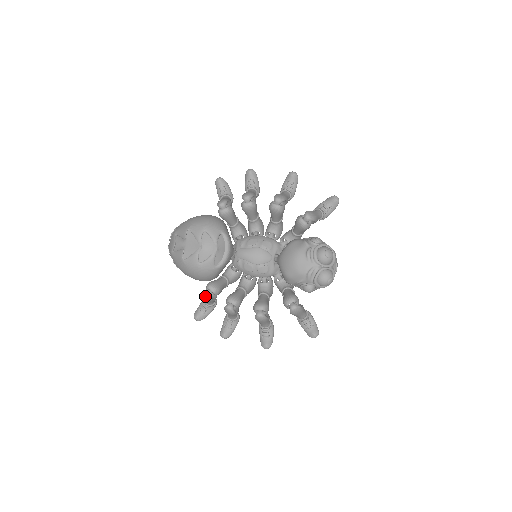
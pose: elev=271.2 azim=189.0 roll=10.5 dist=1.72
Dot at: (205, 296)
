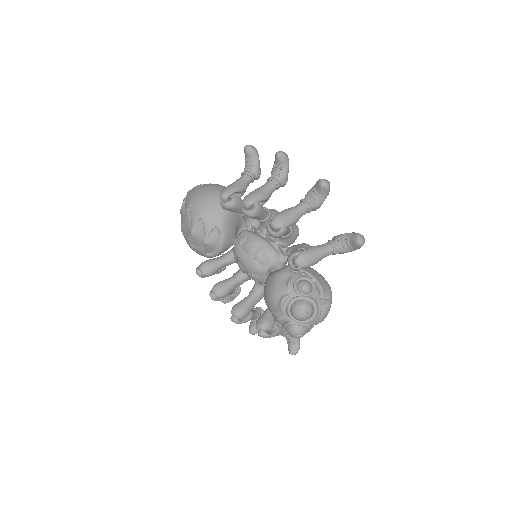
Dot at: (197, 273)
